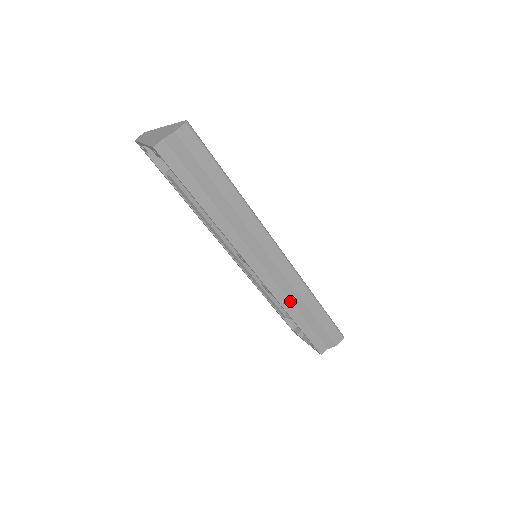
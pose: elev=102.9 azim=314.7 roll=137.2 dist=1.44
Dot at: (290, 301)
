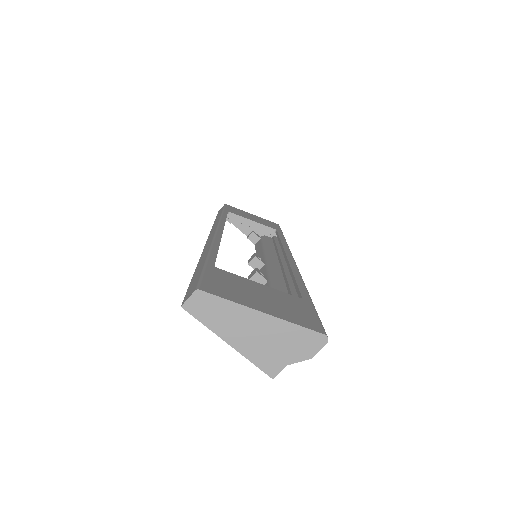
Dot at: occluded
